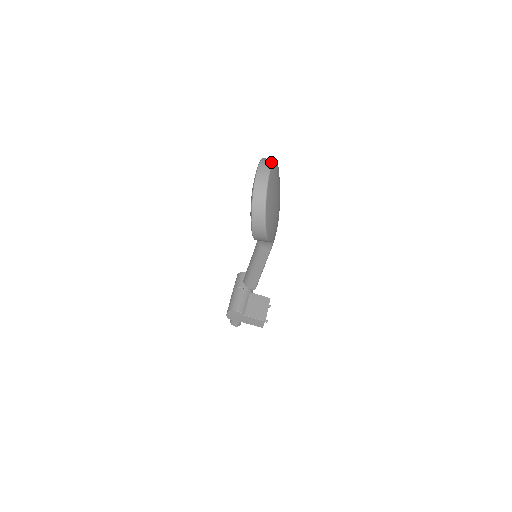
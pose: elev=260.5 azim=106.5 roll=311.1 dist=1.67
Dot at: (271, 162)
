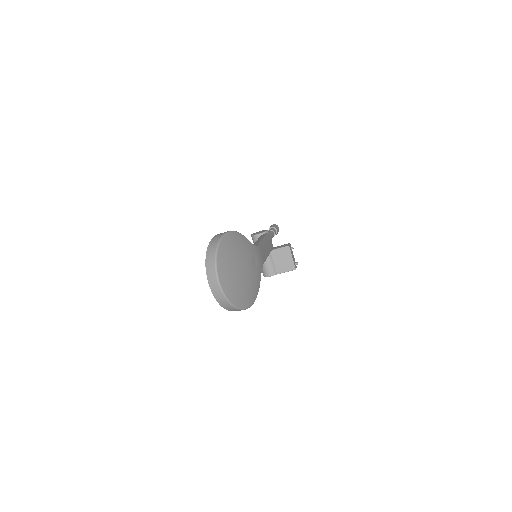
Dot at: (215, 274)
